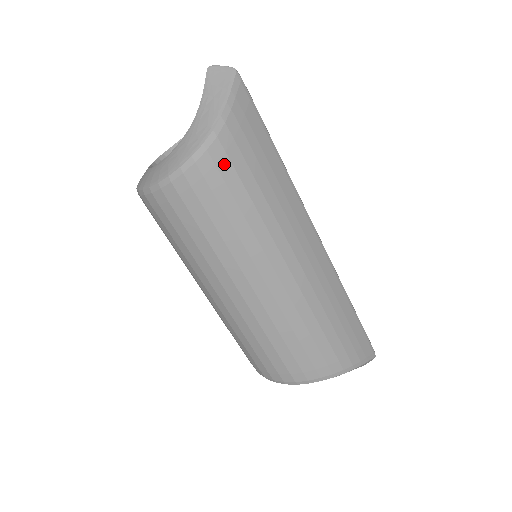
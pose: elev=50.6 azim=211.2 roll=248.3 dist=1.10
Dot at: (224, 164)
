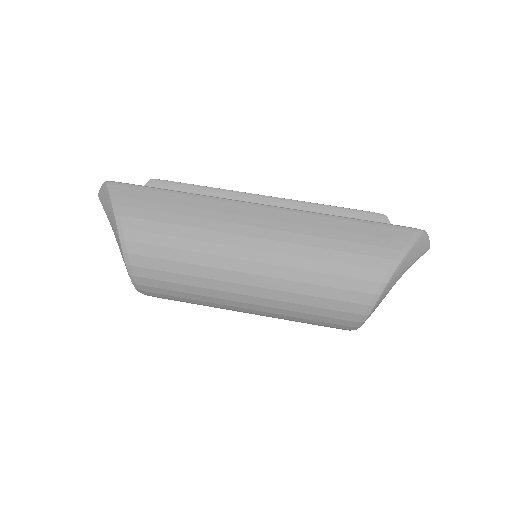
Dot at: (141, 237)
